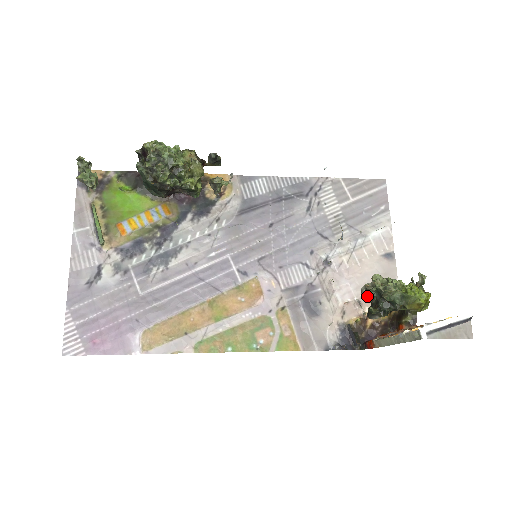
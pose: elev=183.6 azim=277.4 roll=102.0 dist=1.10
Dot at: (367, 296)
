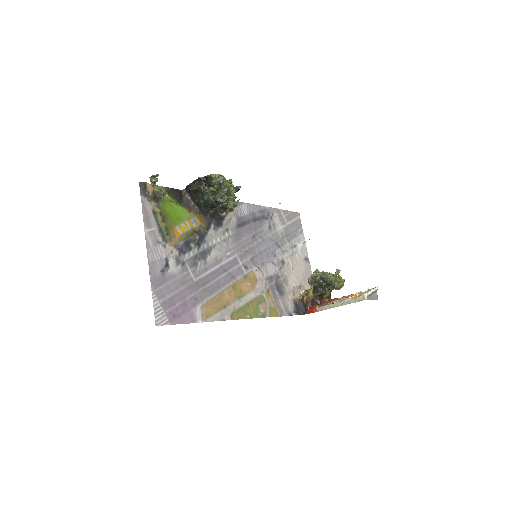
Dot at: (313, 282)
